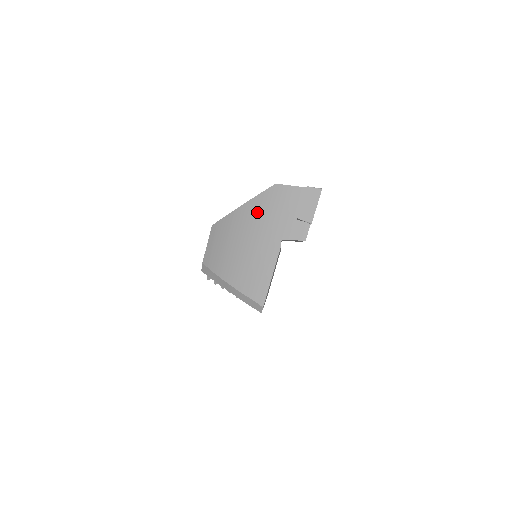
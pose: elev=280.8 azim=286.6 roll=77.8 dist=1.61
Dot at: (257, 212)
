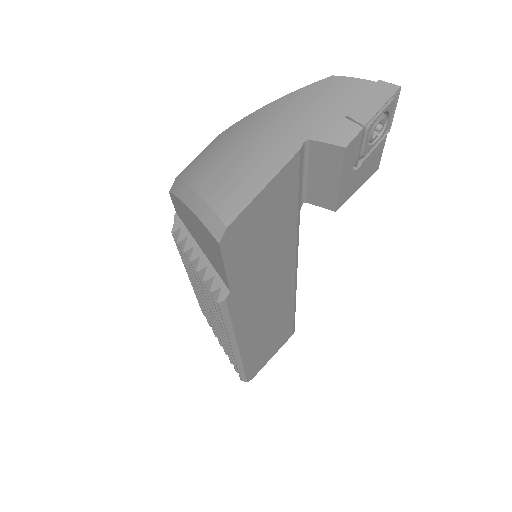
Dot at: (289, 106)
